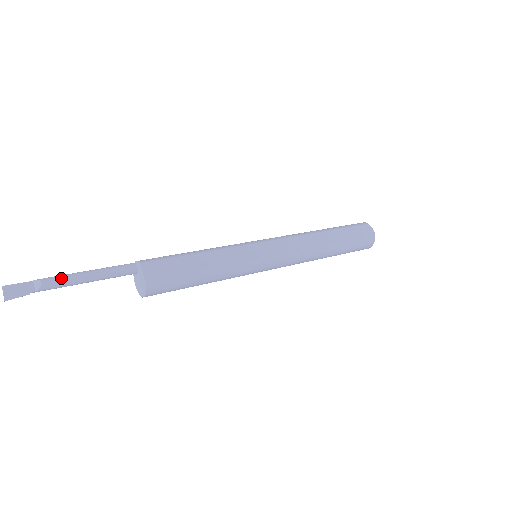
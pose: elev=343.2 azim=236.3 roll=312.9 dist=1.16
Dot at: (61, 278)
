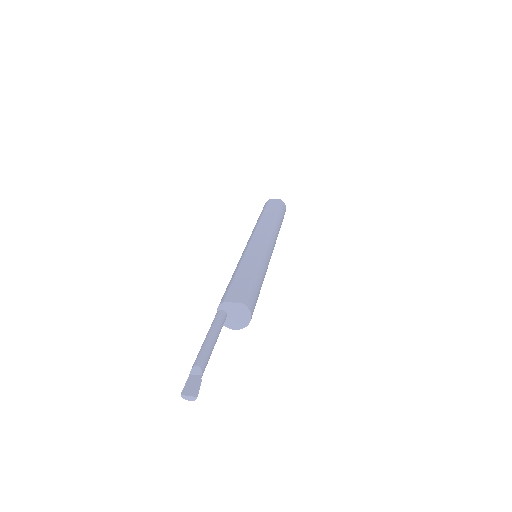
Dot at: (201, 353)
